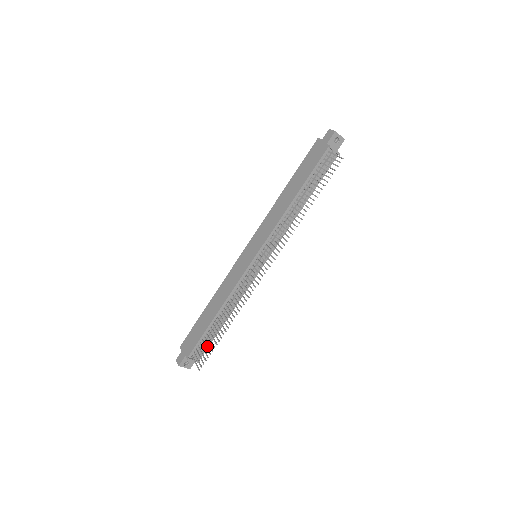
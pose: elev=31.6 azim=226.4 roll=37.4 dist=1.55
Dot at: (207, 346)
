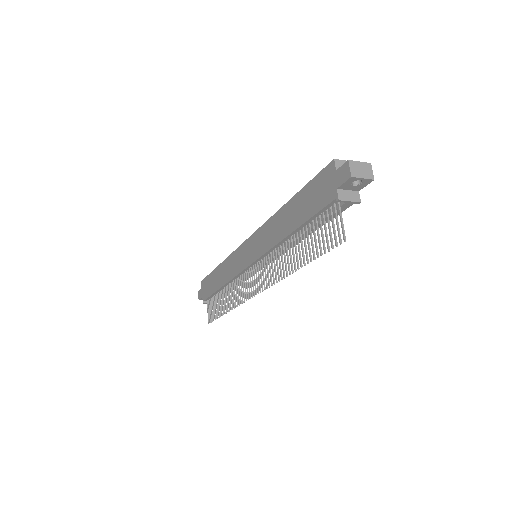
Dot at: occluded
